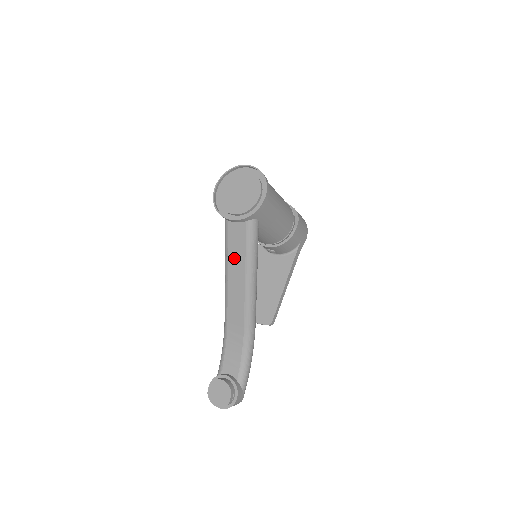
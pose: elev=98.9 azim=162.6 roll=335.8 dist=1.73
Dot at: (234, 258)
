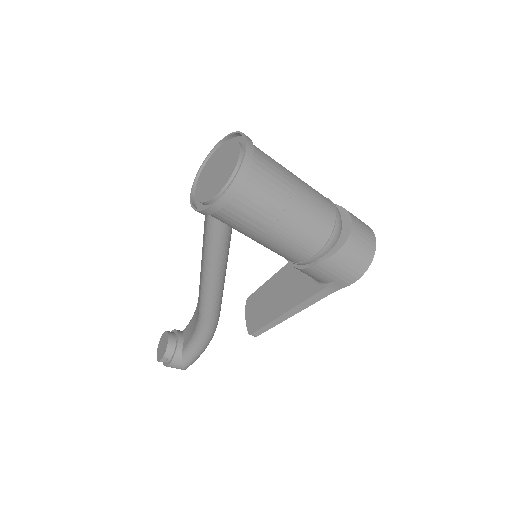
Dot at: (203, 241)
